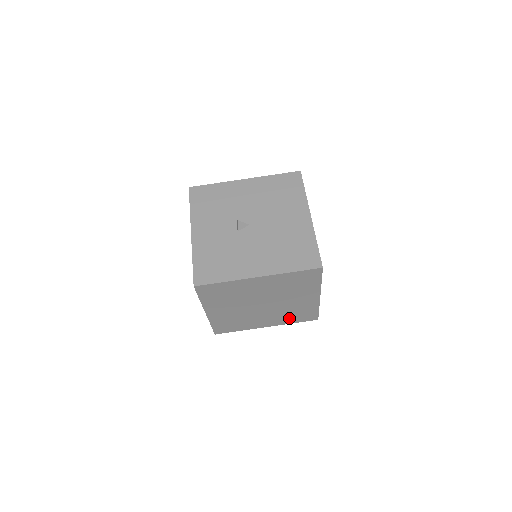
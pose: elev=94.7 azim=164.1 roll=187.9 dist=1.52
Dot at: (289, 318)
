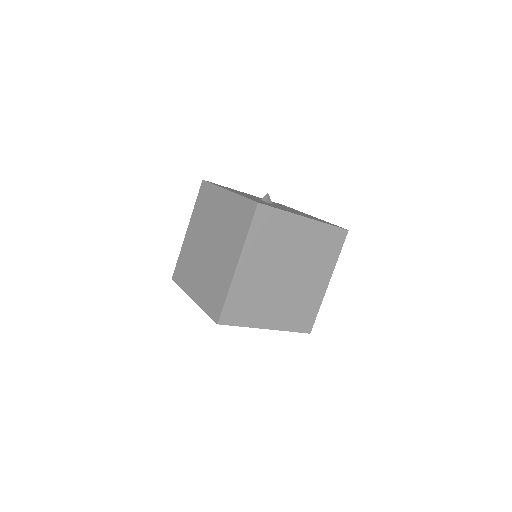
Dot at: (292, 318)
